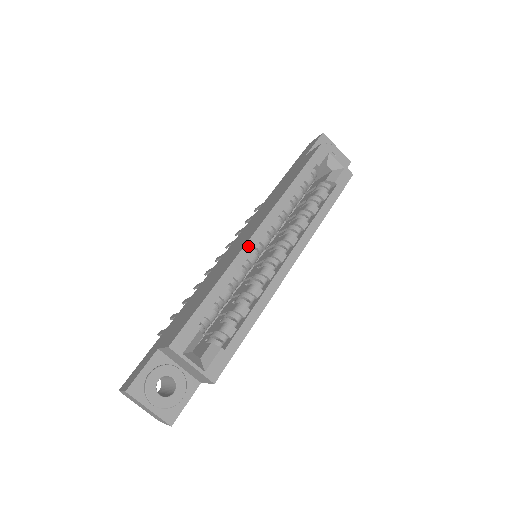
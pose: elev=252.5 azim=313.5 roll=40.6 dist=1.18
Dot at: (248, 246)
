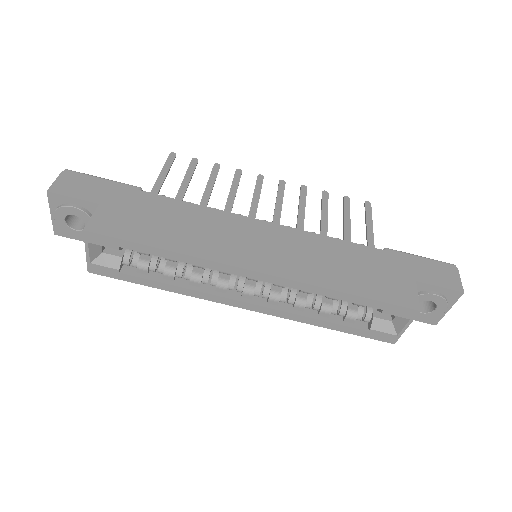
Dot at: (231, 268)
